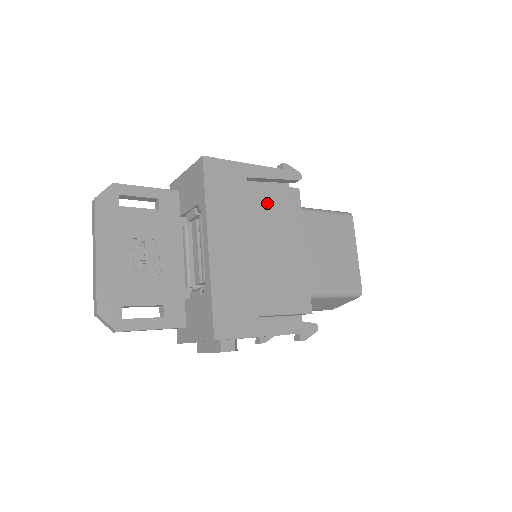
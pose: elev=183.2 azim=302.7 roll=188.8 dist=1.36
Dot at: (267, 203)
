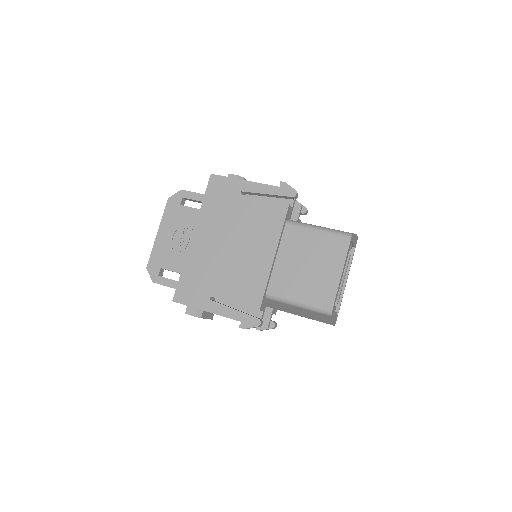
Dot at: (252, 213)
